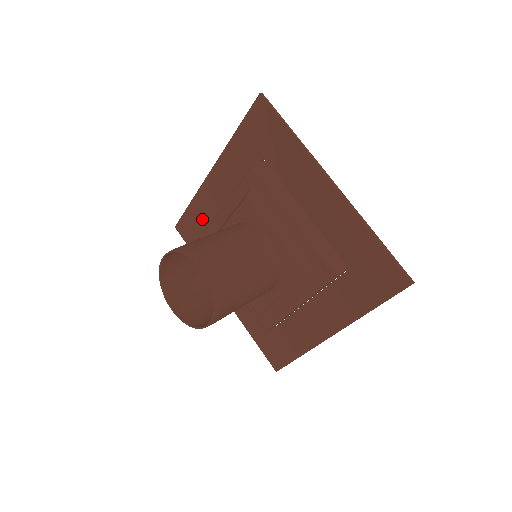
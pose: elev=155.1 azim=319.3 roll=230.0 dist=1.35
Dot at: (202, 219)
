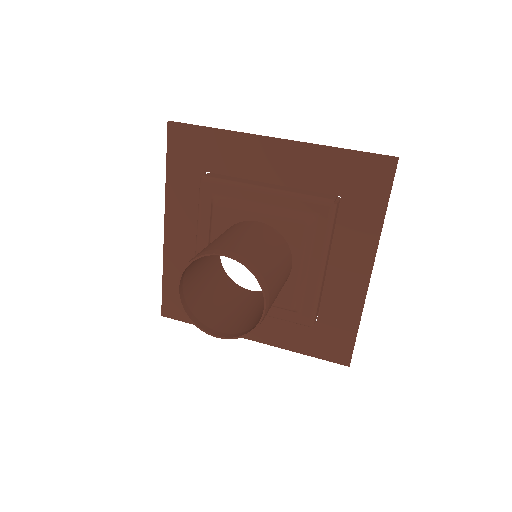
Dot at: (215, 156)
